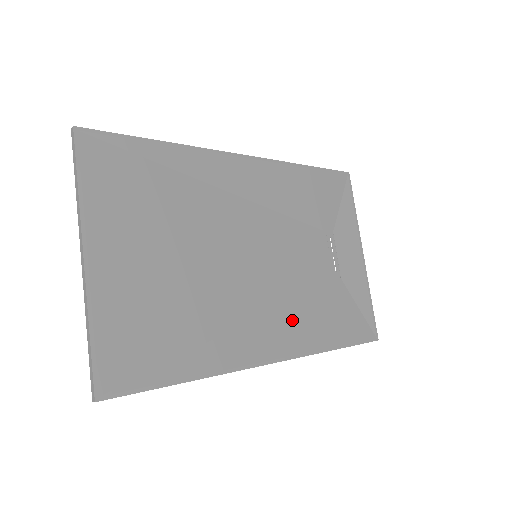
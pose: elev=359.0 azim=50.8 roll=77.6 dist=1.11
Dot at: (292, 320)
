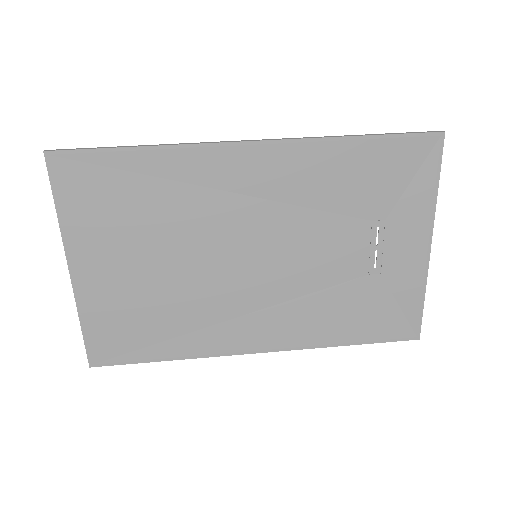
Dot at: (293, 317)
